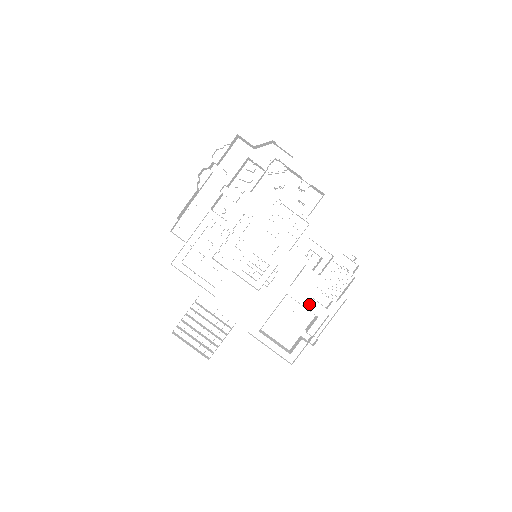
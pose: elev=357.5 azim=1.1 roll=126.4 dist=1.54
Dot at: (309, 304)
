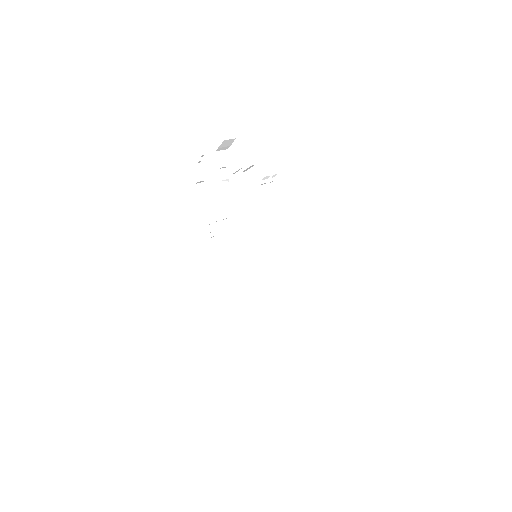
Dot at: (305, 304)
